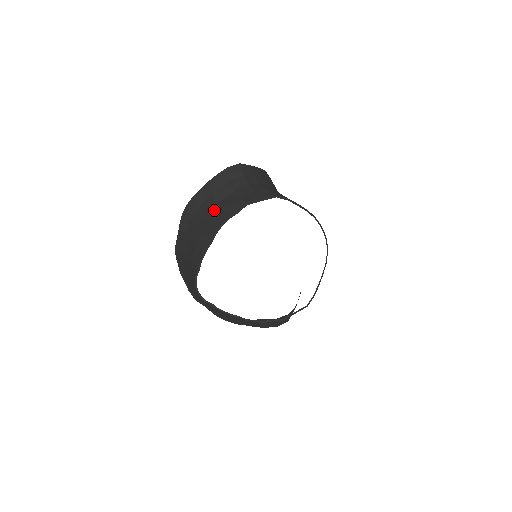
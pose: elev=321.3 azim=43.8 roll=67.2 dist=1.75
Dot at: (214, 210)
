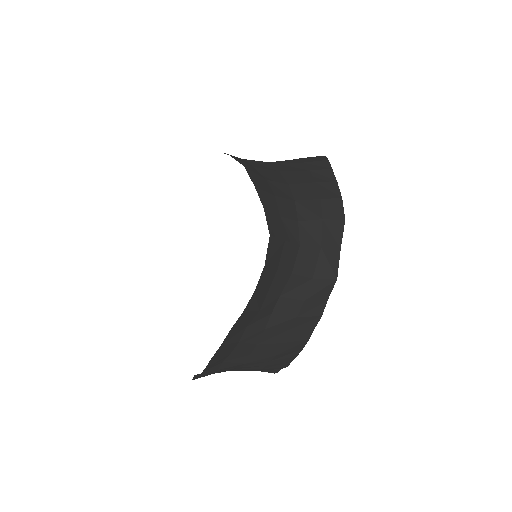
Dot at: (280, 324)
